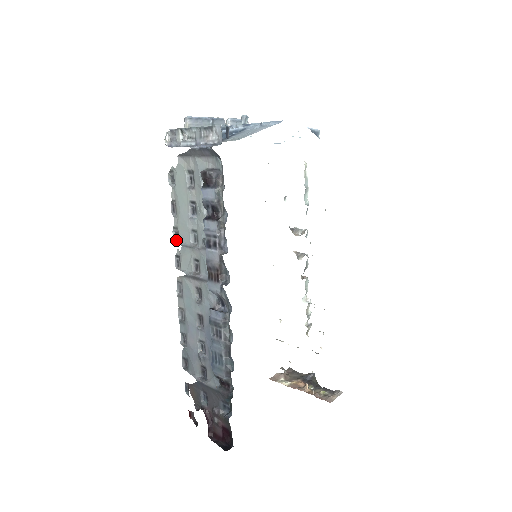
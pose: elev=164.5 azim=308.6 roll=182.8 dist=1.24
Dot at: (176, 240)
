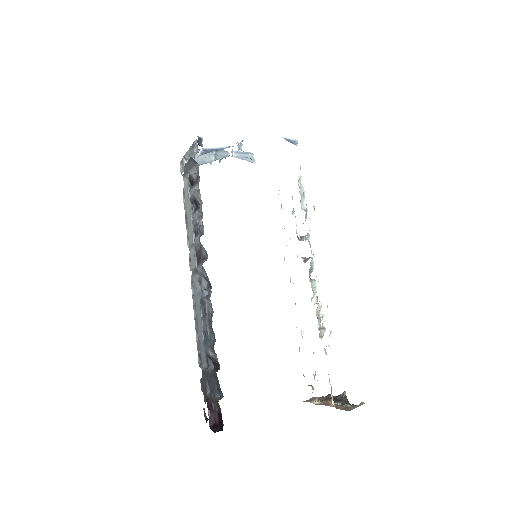
Dot at: occluded
